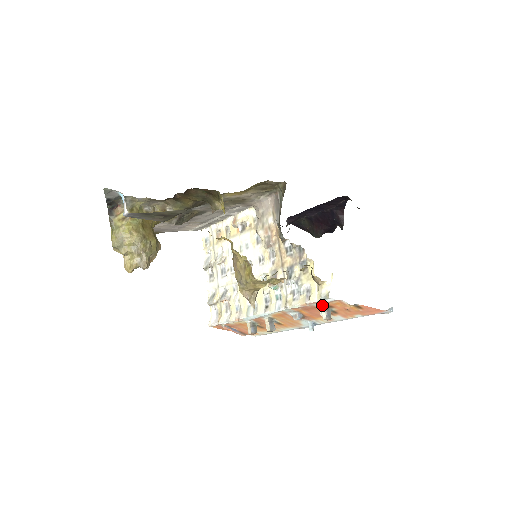
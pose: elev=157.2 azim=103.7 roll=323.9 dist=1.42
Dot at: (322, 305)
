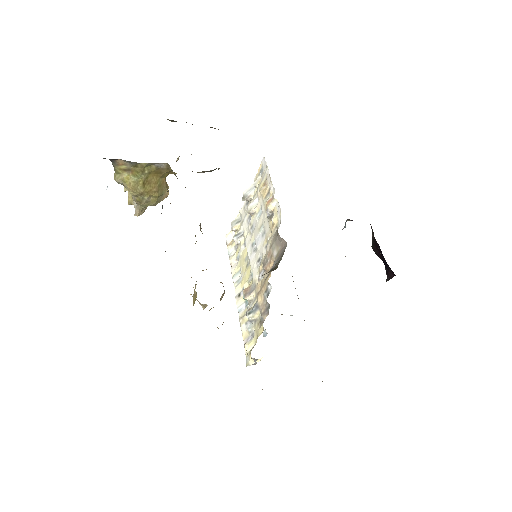
Dot at: occluded
